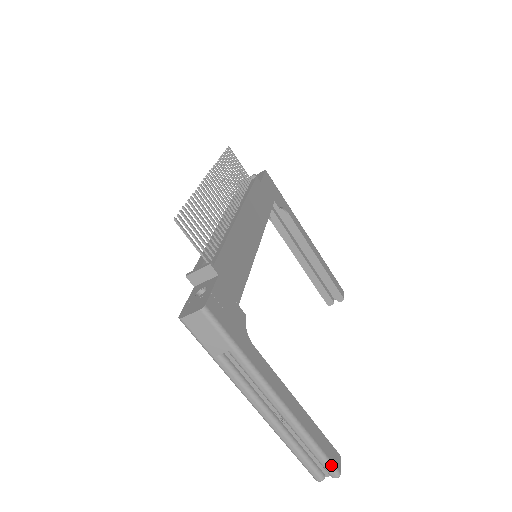
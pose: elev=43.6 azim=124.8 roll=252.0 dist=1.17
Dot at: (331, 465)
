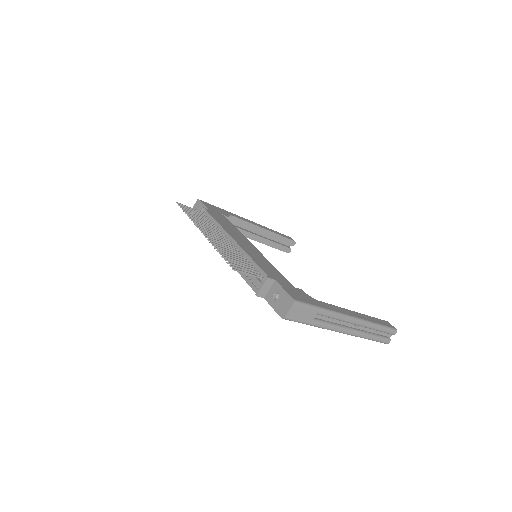
Dot at: (391, 329)
